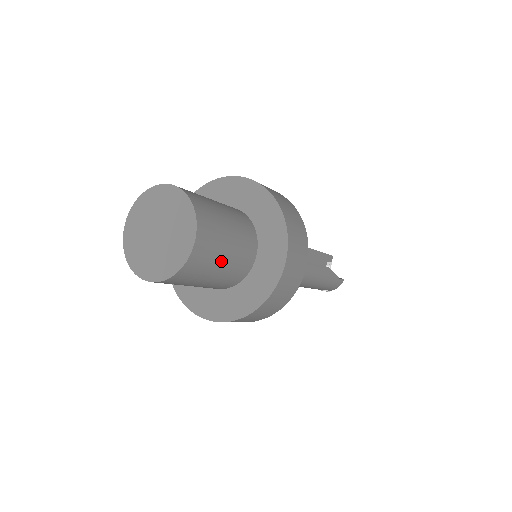
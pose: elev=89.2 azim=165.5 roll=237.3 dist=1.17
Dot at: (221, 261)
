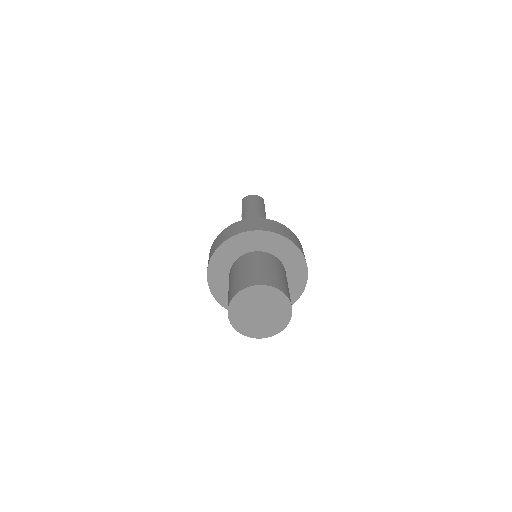
Dot at: occluded
